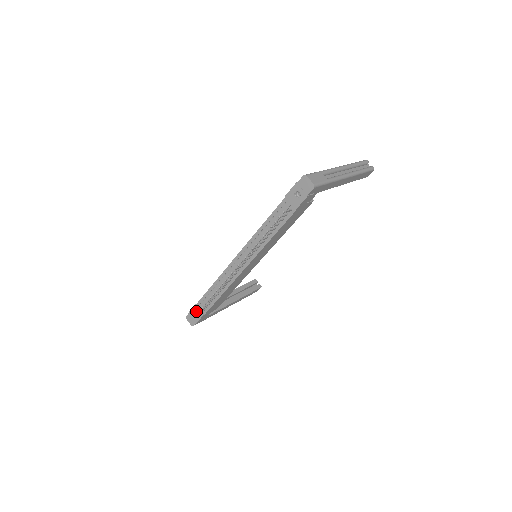
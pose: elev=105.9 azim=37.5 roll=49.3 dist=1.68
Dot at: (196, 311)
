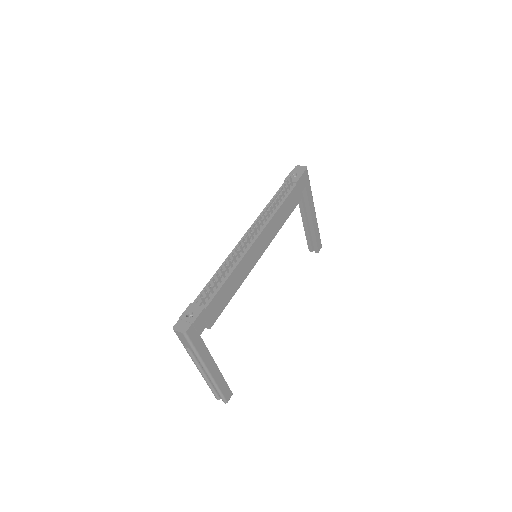
Dot at: (192, 310)
